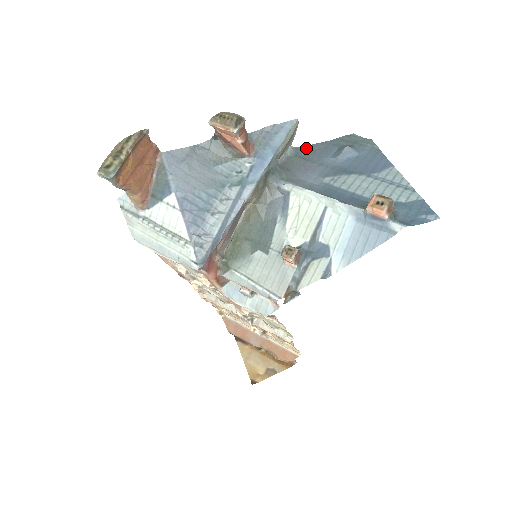
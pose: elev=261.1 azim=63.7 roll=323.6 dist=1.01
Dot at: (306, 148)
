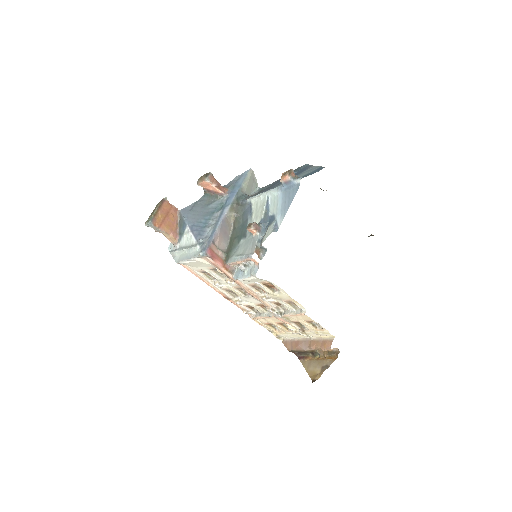
Dot at: (269, 185)
